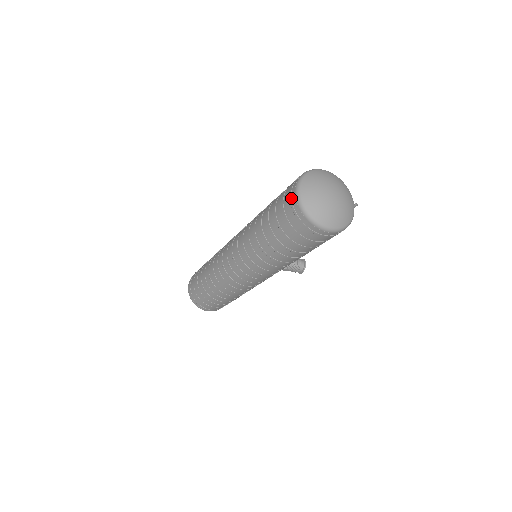
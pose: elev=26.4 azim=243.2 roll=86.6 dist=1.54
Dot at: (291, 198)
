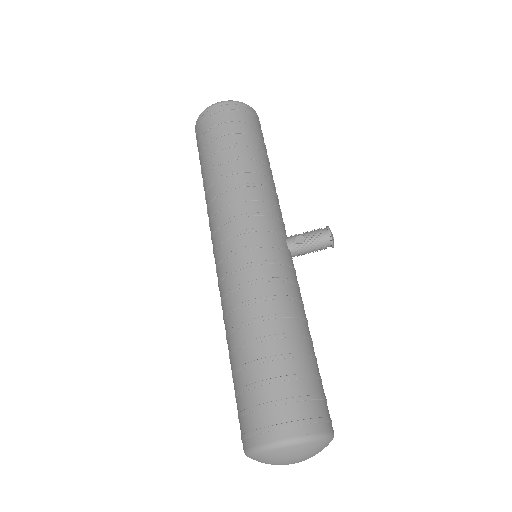
Dot at: (196, 139)
